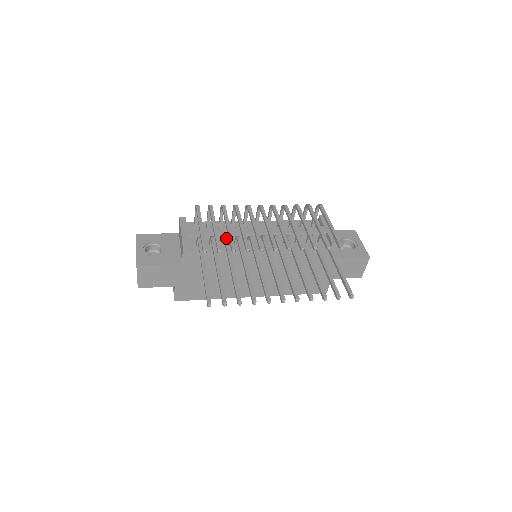
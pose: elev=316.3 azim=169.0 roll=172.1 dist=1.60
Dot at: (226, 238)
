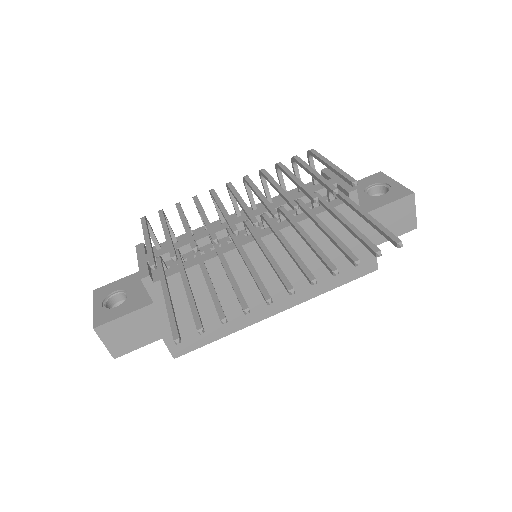
Dot at: occluded
